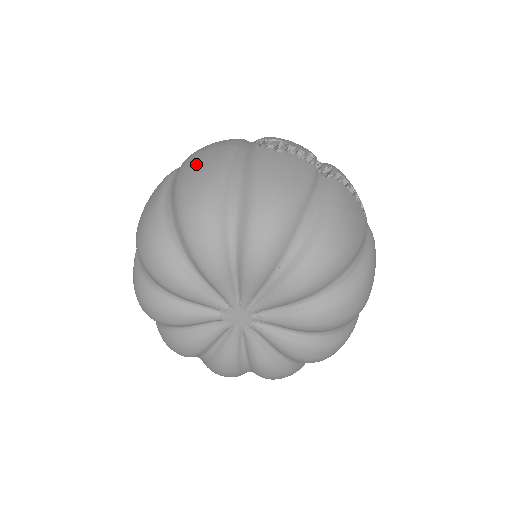
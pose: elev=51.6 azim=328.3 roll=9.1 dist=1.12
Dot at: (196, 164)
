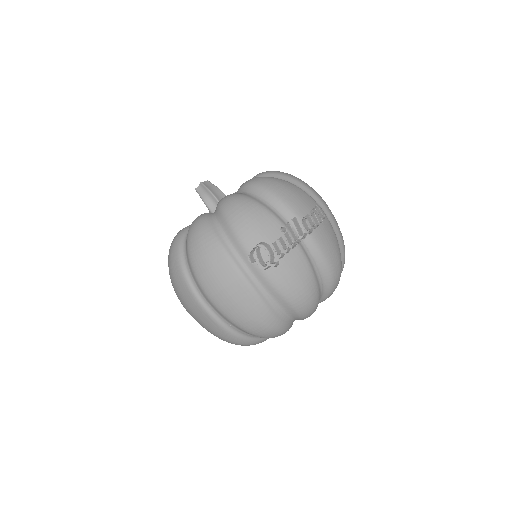
Dot at: (236, 309)
